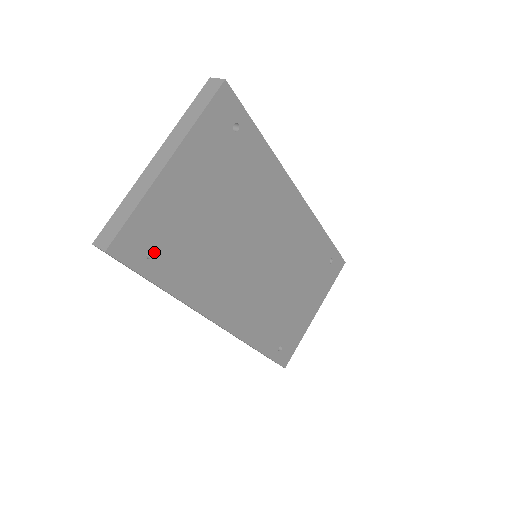
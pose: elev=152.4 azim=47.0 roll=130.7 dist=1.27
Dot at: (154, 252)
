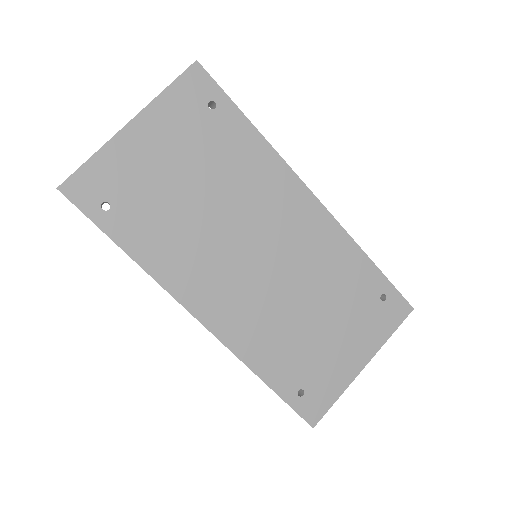
Dot at: (110, 205)
